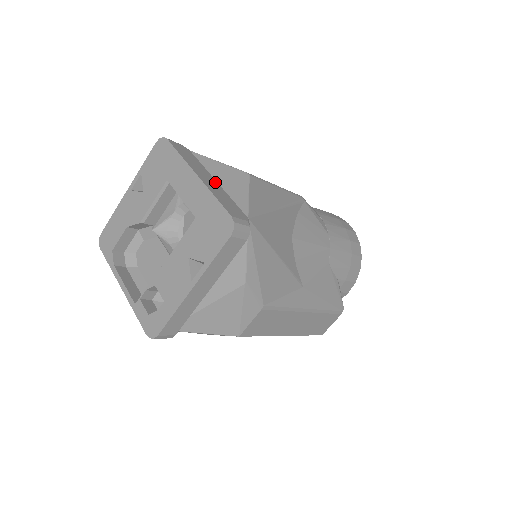
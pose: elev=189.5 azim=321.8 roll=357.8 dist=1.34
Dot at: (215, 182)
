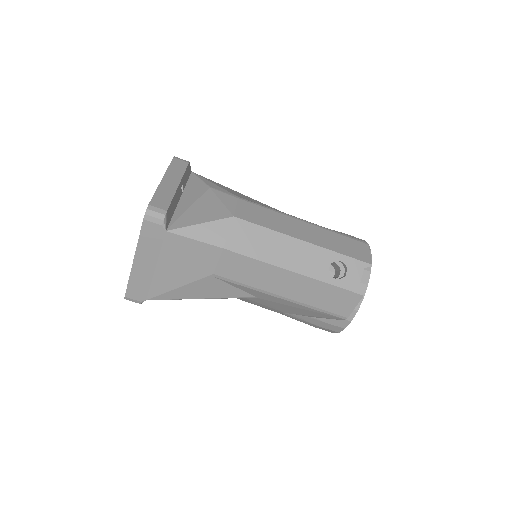
Dot at: occluded
